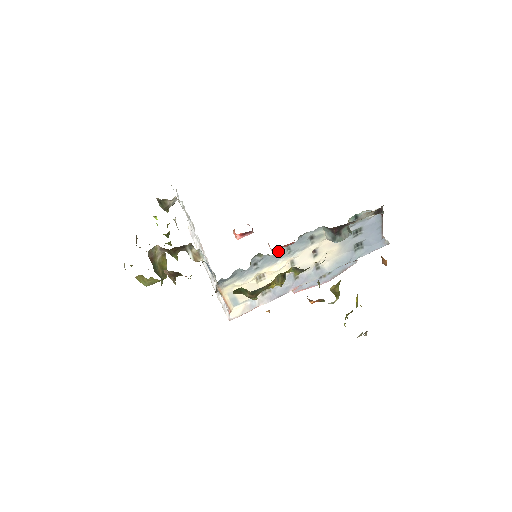
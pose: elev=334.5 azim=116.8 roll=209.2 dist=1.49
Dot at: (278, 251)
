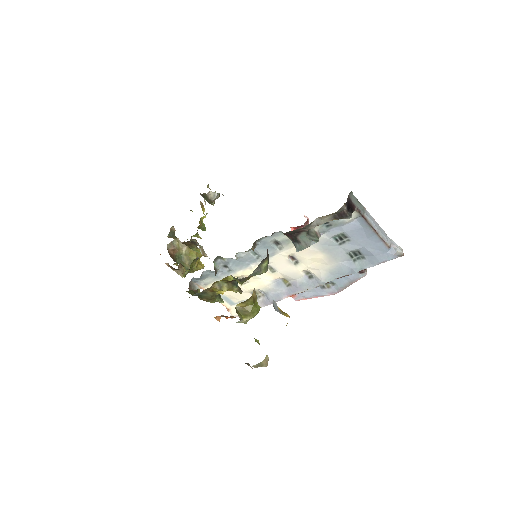
Dot at: (241, 255)
